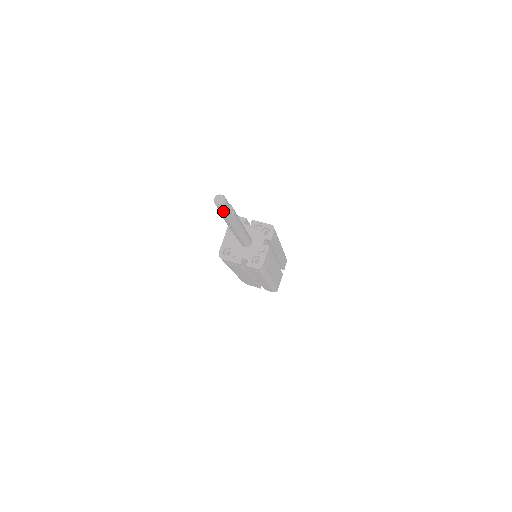
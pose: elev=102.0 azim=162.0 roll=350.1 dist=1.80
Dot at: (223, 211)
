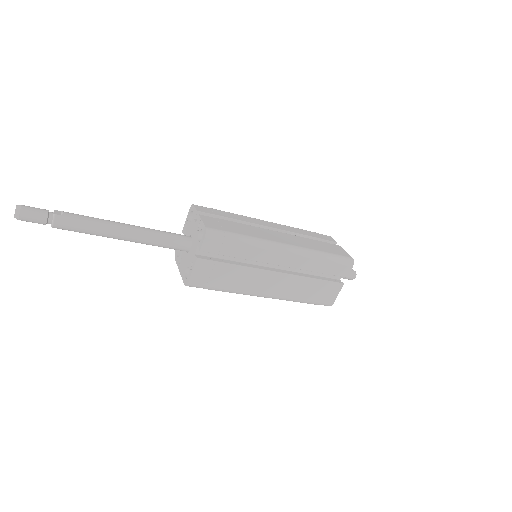
Dot at: (40, 217)
